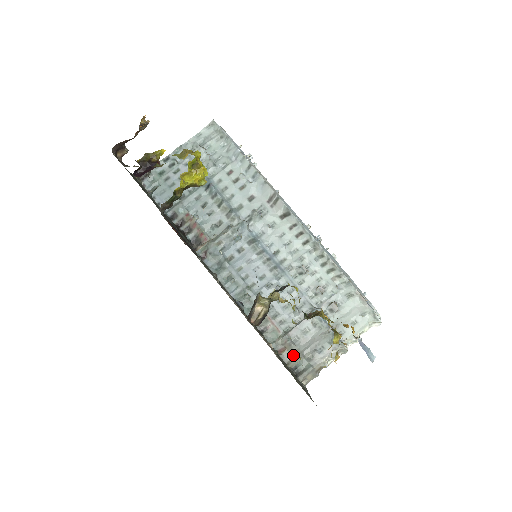
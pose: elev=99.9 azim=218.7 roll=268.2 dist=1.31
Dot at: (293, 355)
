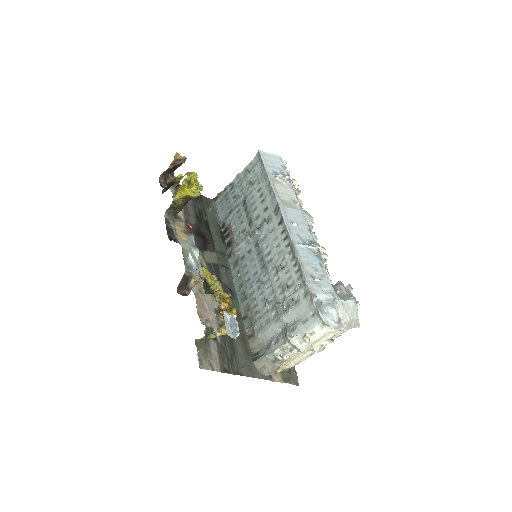
Dot at: (256, 342)
